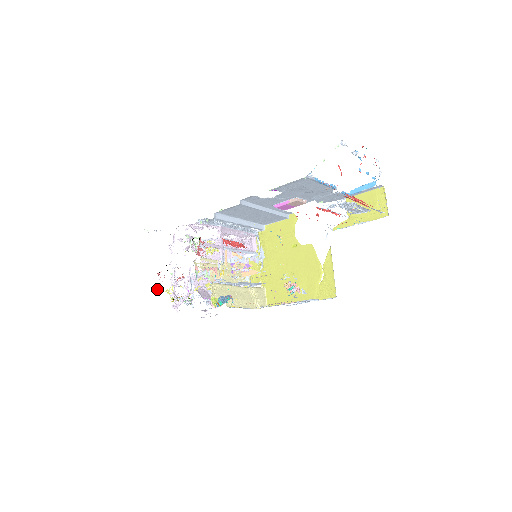
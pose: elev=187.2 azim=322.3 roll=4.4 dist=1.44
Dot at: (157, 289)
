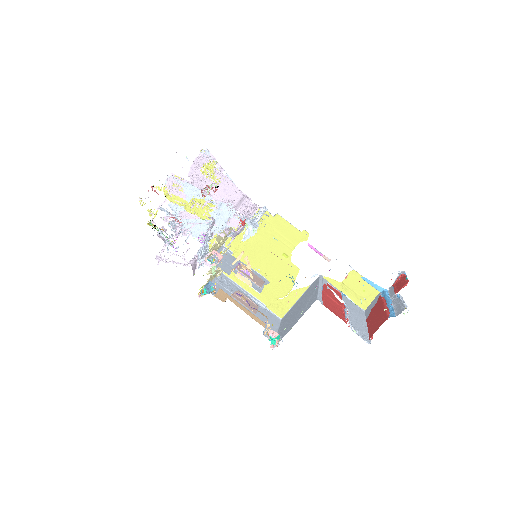
Dot at: occluded
